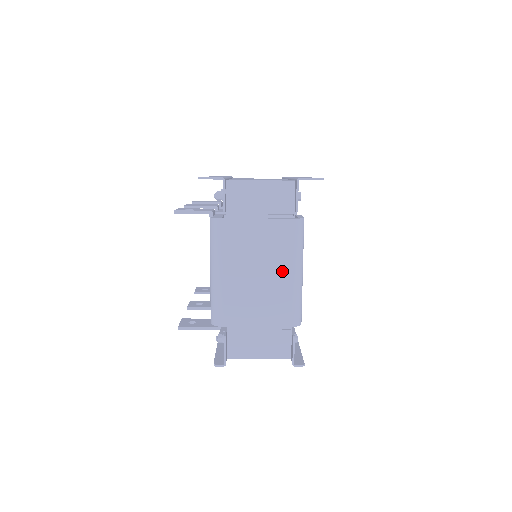
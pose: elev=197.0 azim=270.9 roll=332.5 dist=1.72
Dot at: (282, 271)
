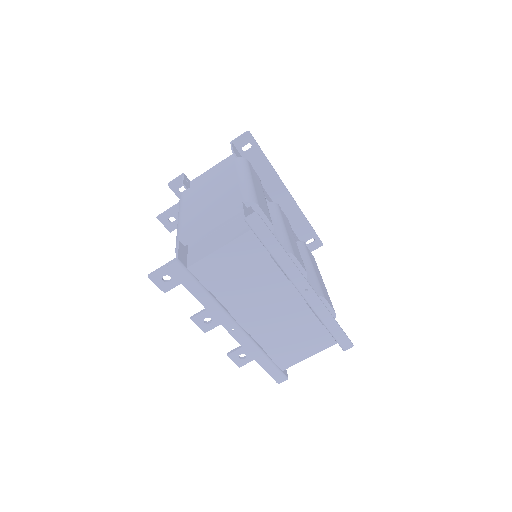
Dot at: (229, 183)
